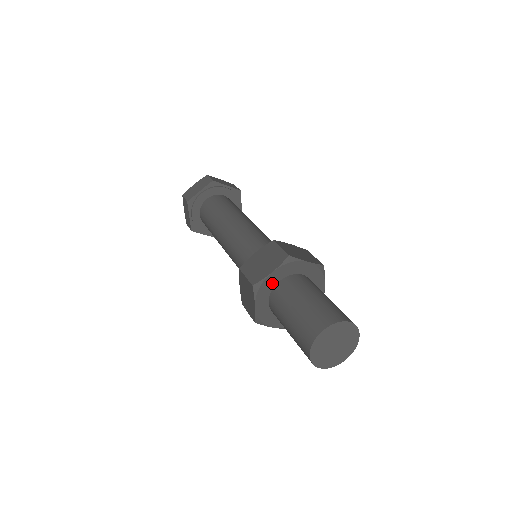
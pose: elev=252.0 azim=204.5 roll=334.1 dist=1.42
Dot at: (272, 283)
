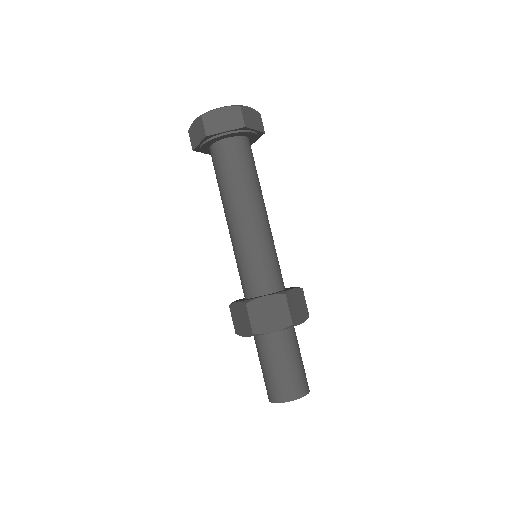
Dot at: occluded
